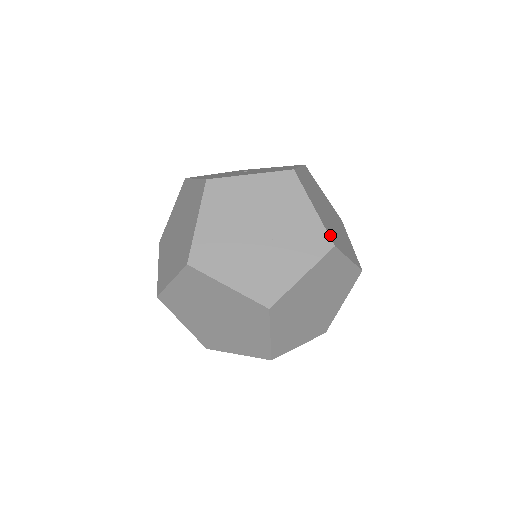
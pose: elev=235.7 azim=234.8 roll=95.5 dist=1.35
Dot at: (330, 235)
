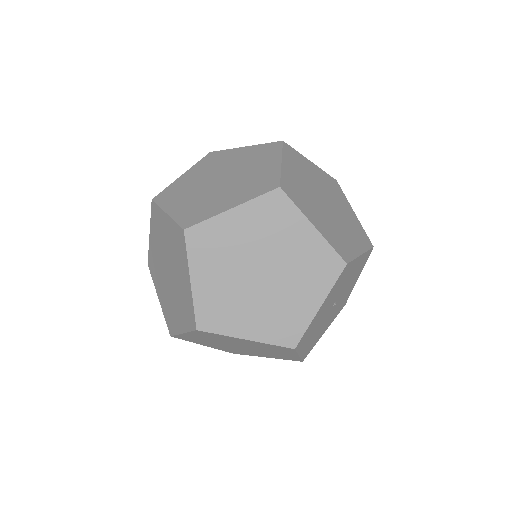
Dot at: occluded
